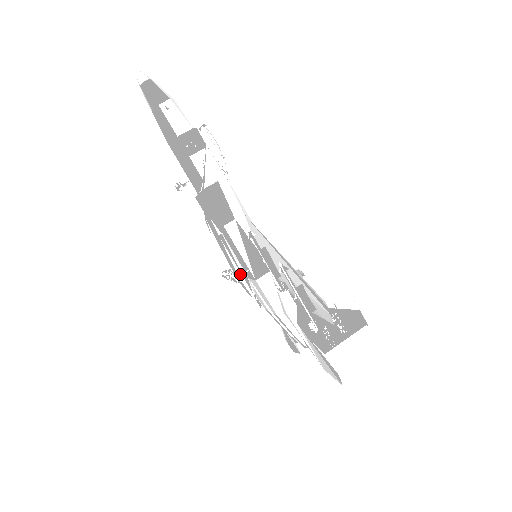
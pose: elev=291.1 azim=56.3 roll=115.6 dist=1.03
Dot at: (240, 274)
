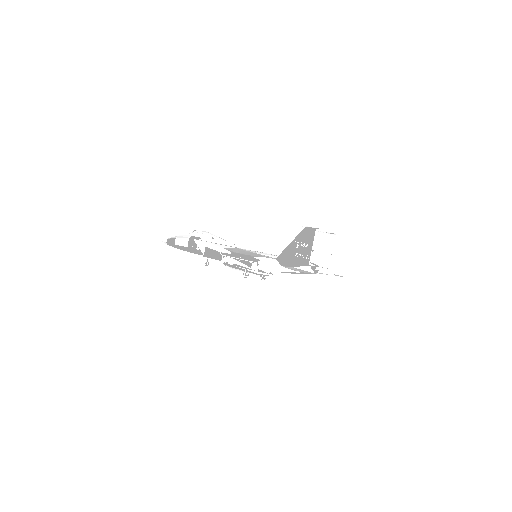
Dot at: (245, 272)
